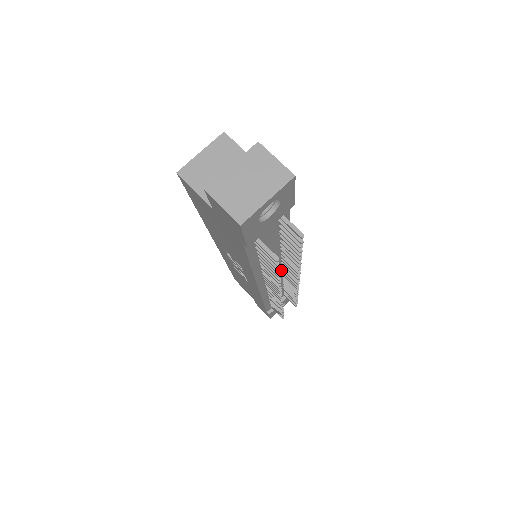
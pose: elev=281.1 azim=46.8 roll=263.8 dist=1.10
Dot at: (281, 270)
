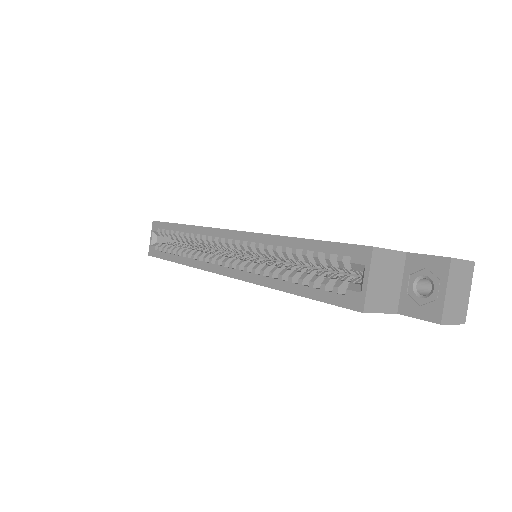
Dot at: occluded
